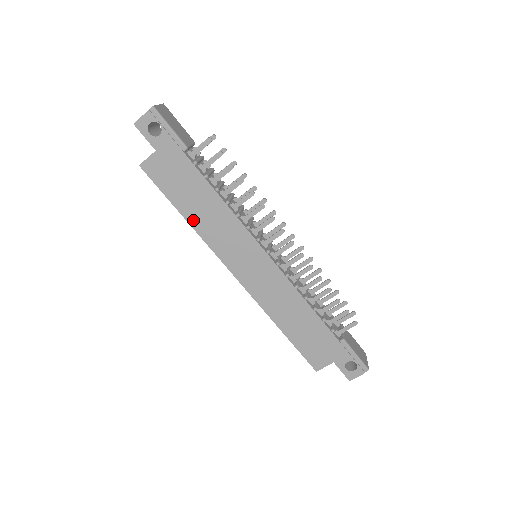
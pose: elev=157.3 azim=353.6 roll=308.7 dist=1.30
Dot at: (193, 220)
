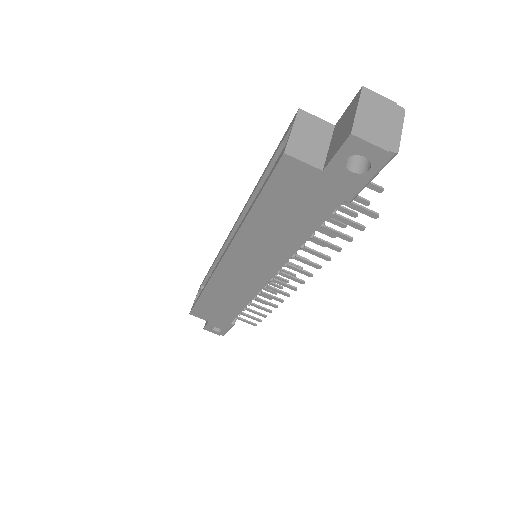
Dot at: (253, 222)
